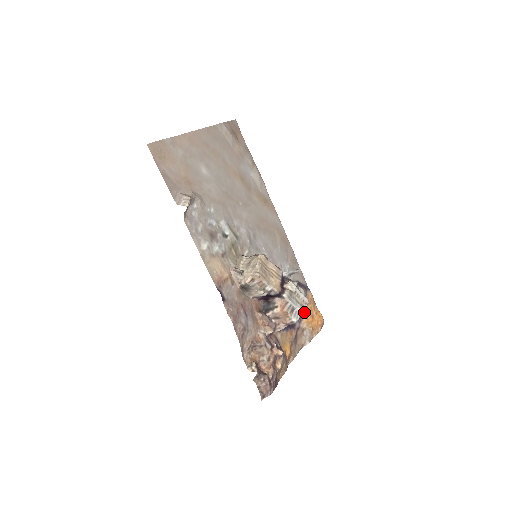
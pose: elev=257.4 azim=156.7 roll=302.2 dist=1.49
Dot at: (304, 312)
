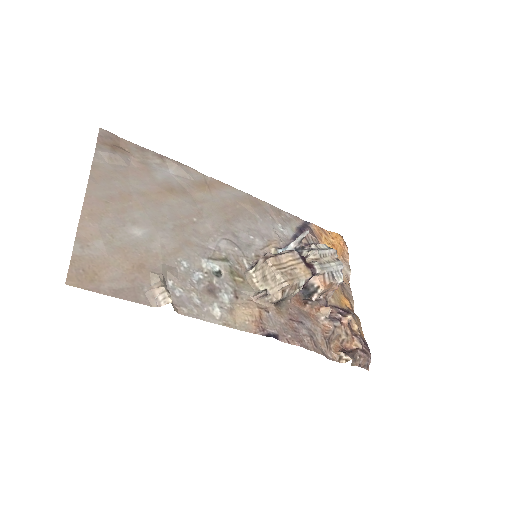
Dot at: (341, 265)
